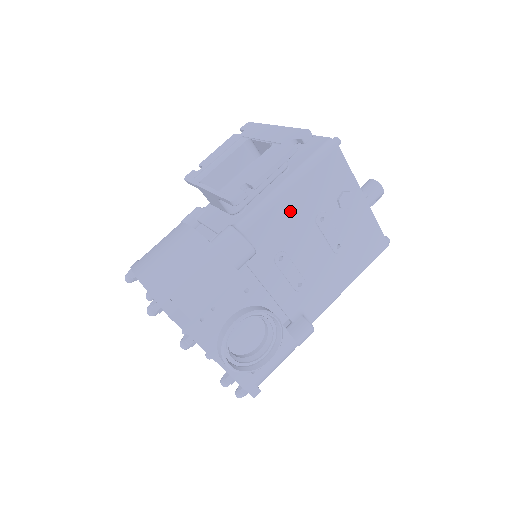
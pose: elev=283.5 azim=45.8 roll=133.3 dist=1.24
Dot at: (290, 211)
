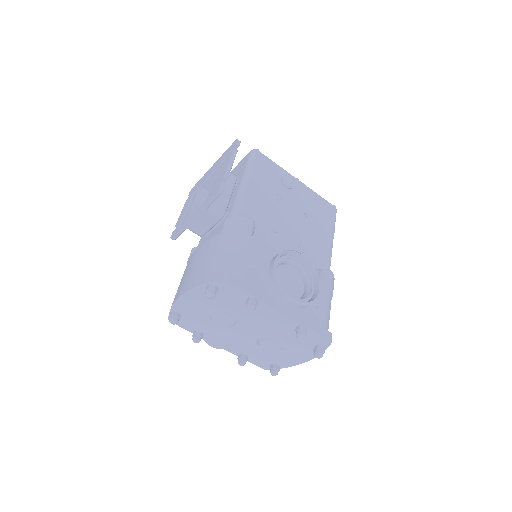
Dot at: (258, 198)
